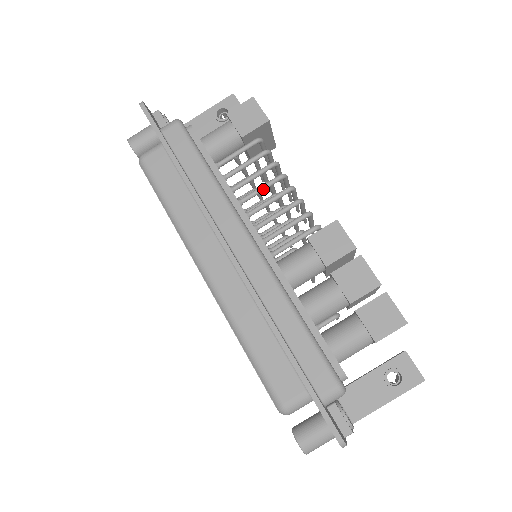
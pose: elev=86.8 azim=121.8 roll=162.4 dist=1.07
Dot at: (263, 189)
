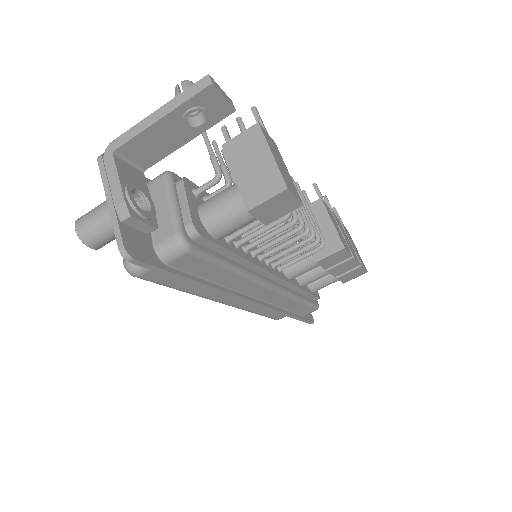
Dot at: (279, 242)
